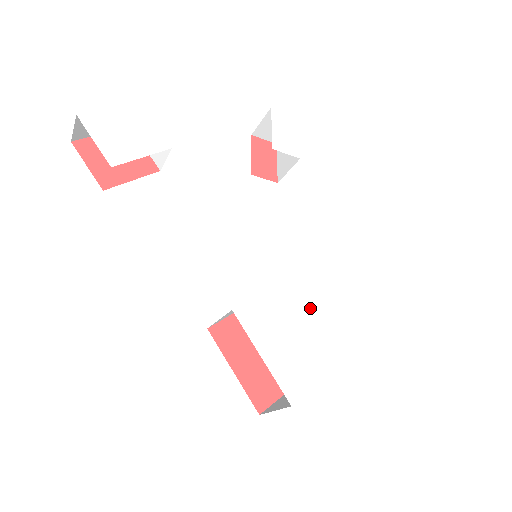
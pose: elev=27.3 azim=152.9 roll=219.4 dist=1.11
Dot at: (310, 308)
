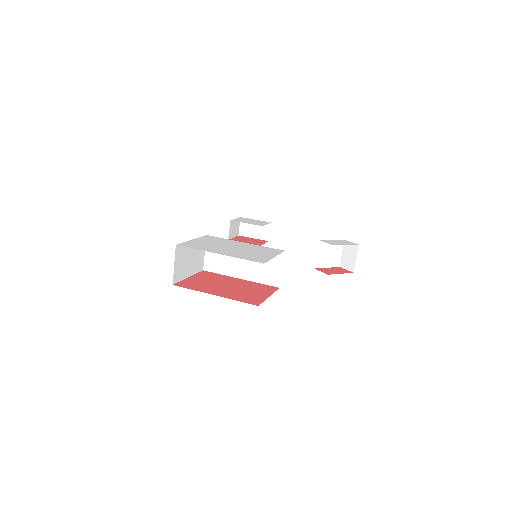
Dot at: (242, 248)
